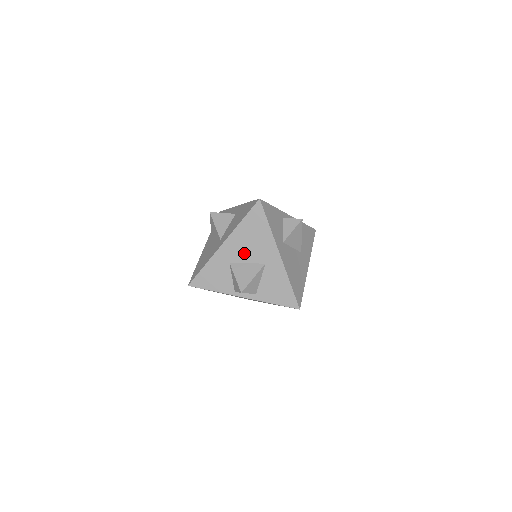
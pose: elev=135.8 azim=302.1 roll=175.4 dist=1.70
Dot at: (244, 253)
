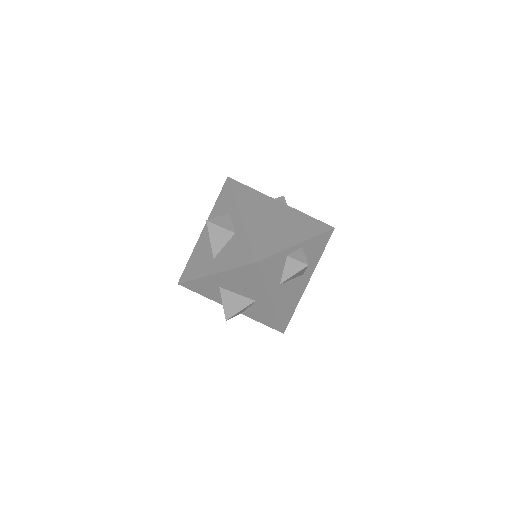
Dot at: (235, 287)
